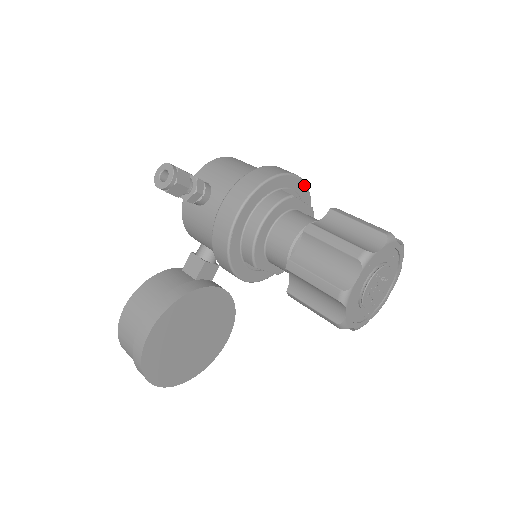
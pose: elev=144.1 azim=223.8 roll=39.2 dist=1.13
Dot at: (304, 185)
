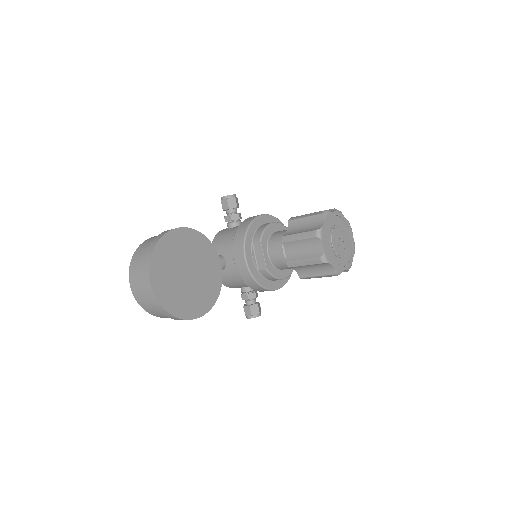
Dot at: occluded
